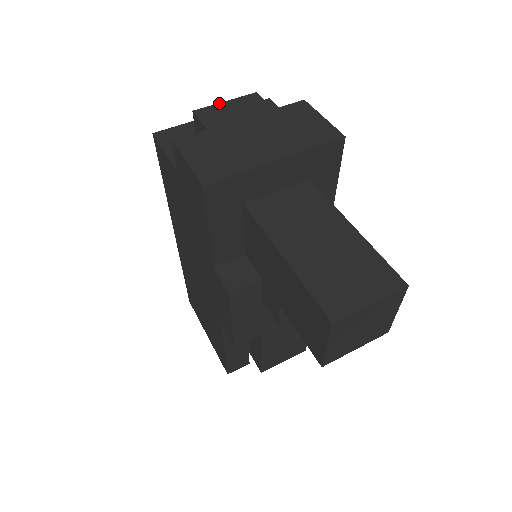
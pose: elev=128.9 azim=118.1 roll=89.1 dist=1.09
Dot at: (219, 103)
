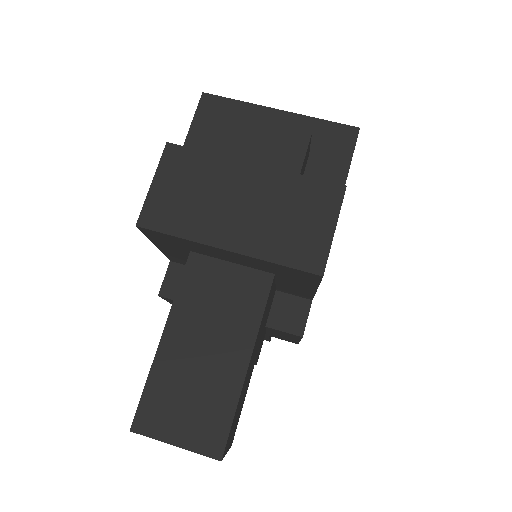
Dot at: (259, 121)
